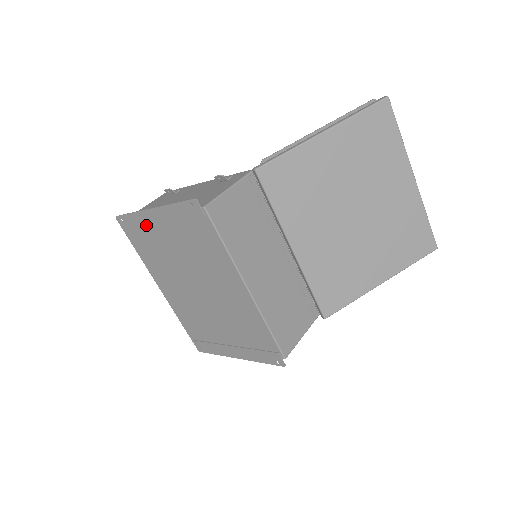
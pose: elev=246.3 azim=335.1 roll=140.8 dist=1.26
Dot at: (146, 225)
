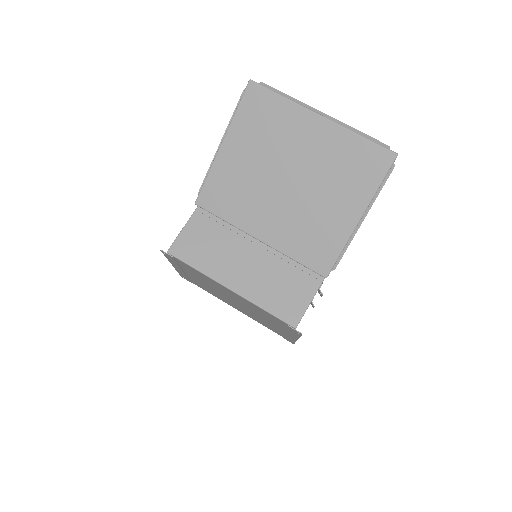
Dot at: (185, 275)
